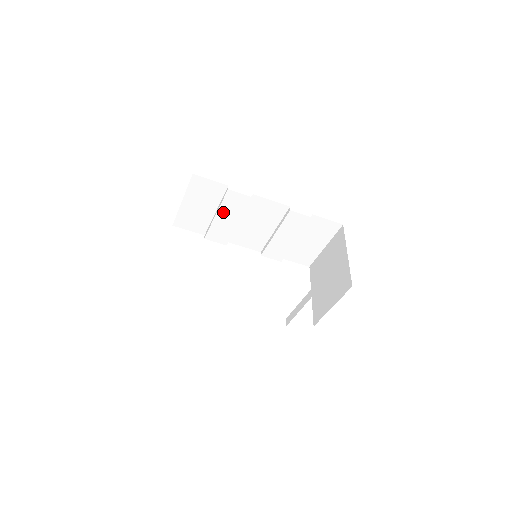
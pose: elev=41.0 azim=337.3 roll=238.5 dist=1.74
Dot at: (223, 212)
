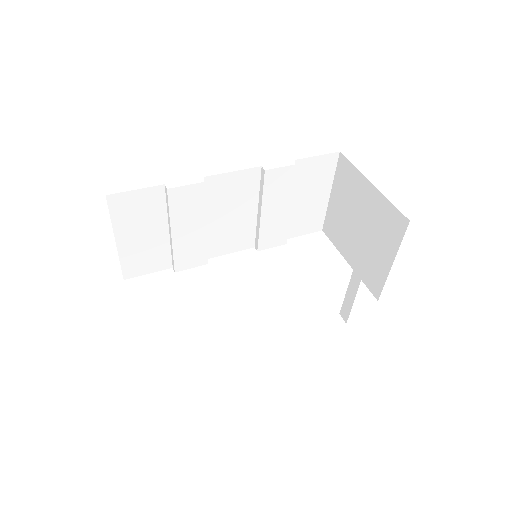
Dot at: (178, 224)
